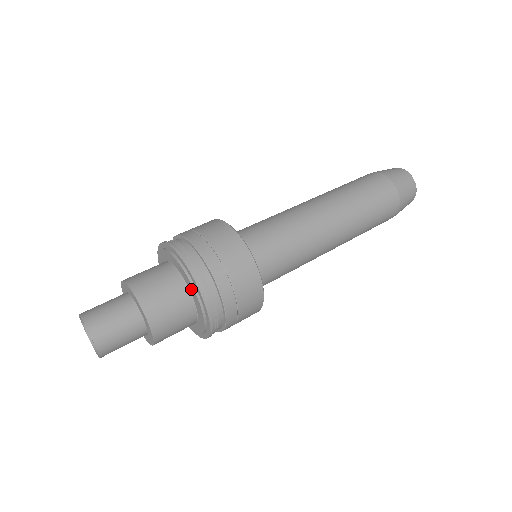
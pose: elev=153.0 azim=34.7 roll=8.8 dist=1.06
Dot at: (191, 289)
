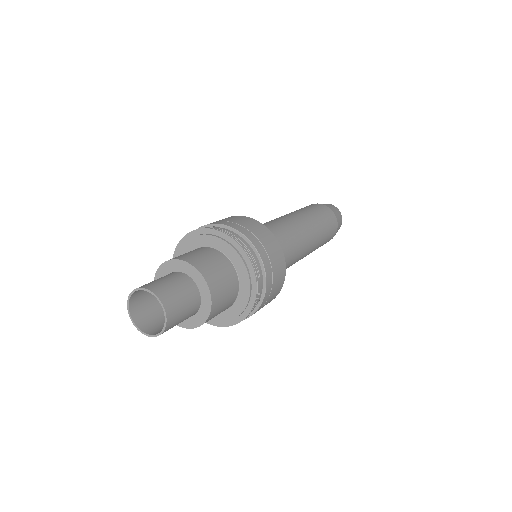
Dot at: (228, 251)
